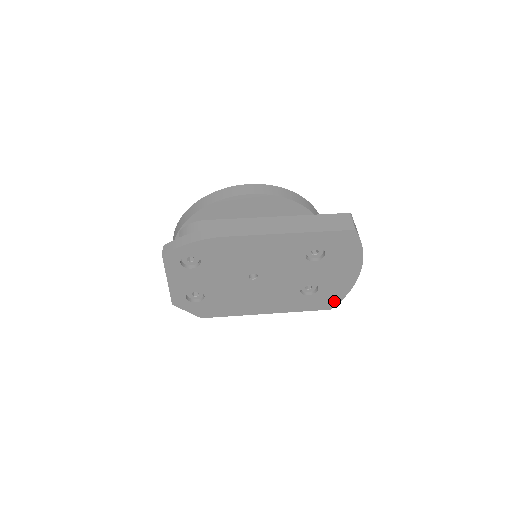
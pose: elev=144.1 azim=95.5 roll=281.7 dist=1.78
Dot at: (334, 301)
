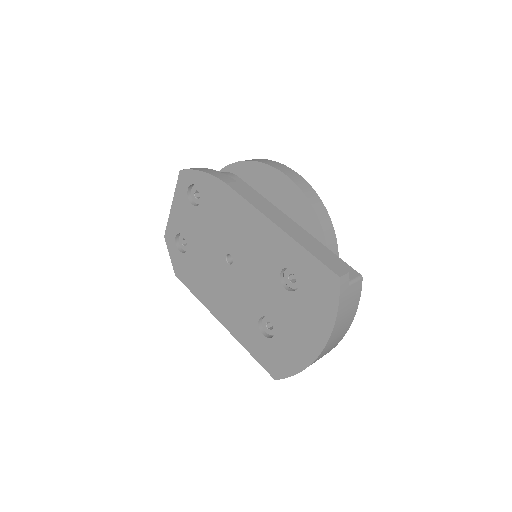
Dot at: (283, 370)
